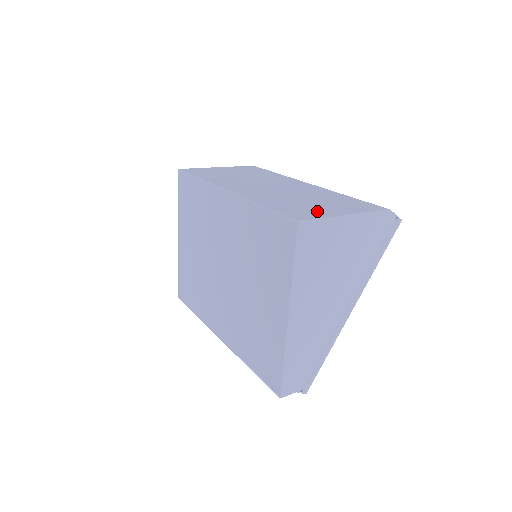
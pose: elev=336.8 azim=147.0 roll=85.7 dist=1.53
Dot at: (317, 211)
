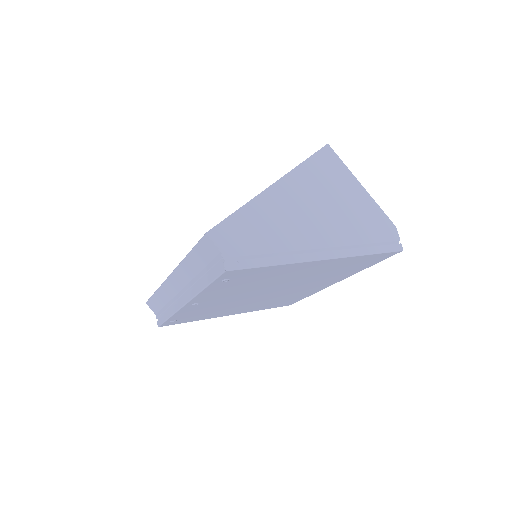
Dot at: occluded
